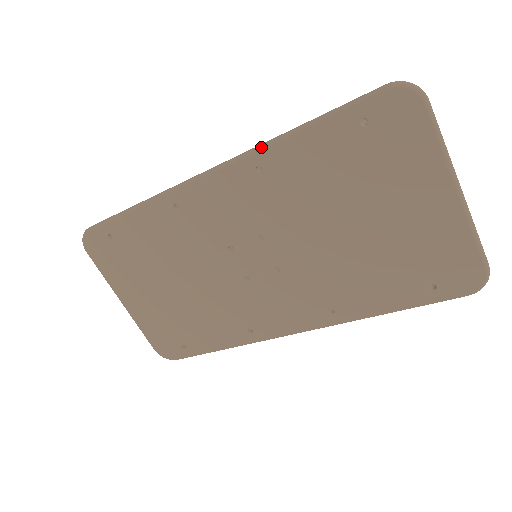
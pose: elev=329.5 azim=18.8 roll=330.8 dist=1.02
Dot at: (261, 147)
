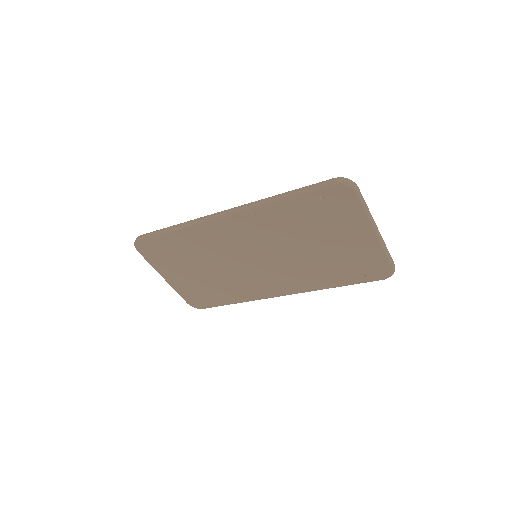
Dot at: (259, 205)
